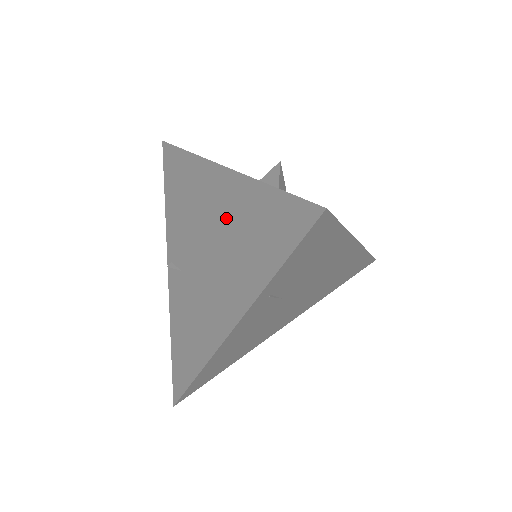
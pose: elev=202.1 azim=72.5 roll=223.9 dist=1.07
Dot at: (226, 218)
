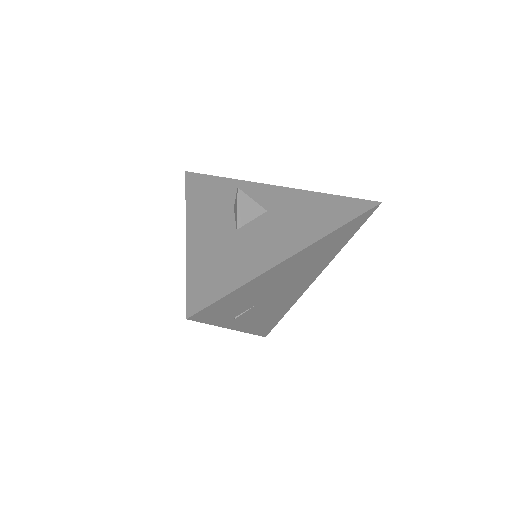
Dot at: occluded
